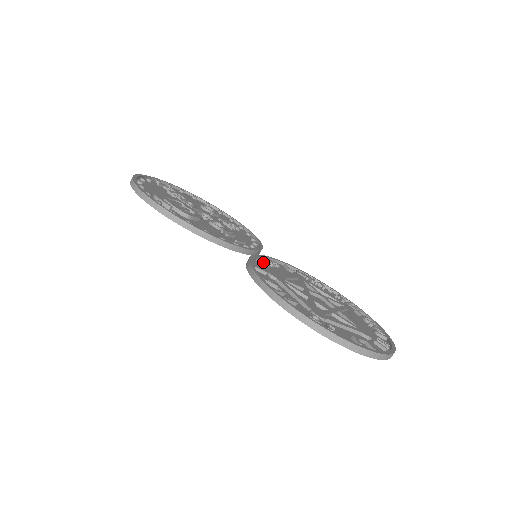
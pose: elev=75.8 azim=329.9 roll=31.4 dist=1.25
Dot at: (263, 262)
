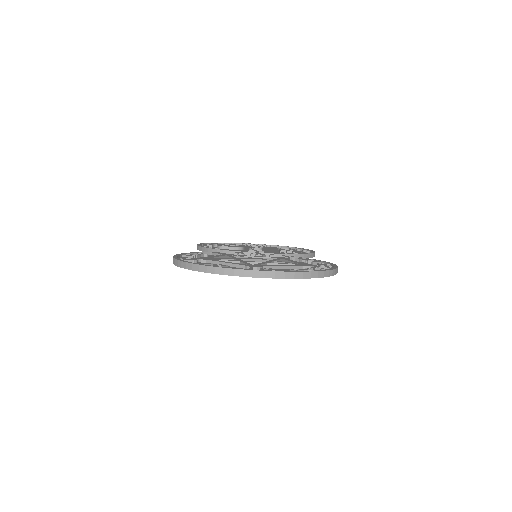
Dot at: (242, 254)
